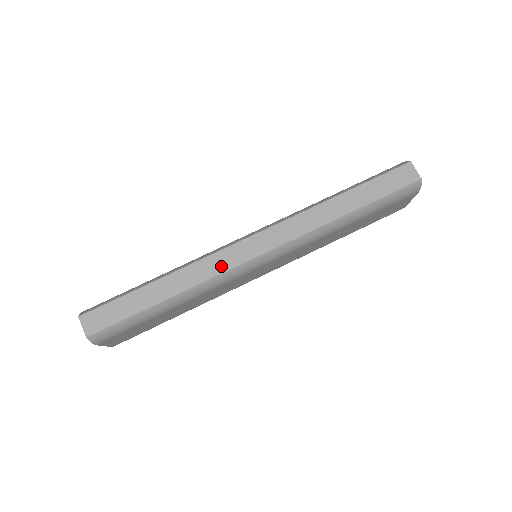
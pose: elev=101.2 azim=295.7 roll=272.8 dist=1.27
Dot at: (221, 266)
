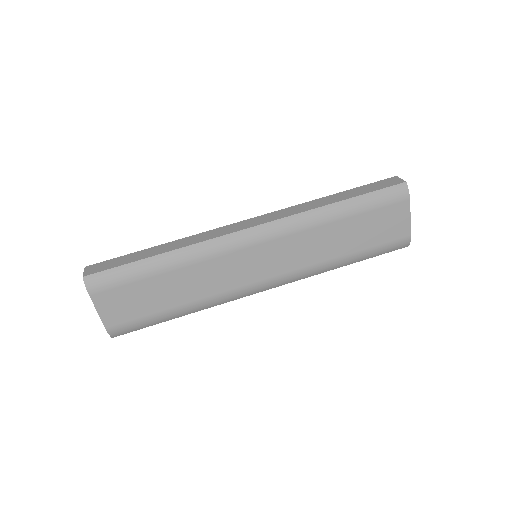
Dot at: (215, 235)
